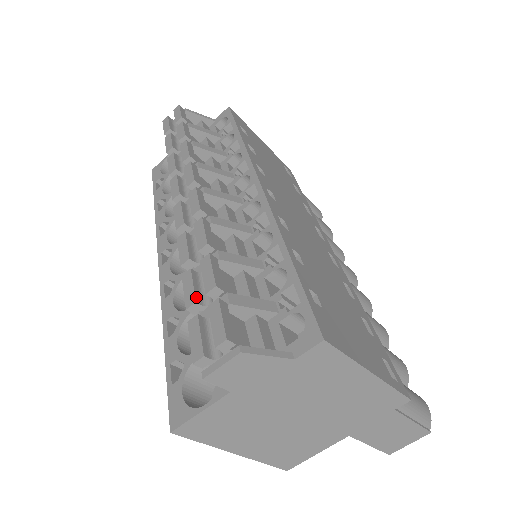
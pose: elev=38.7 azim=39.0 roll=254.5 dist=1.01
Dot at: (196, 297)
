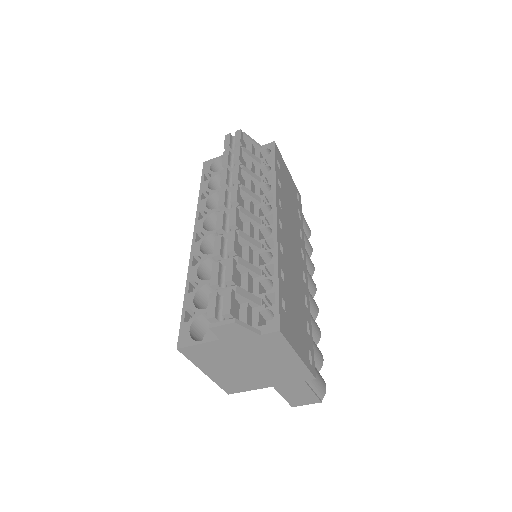
Dot at: (218, 281)
